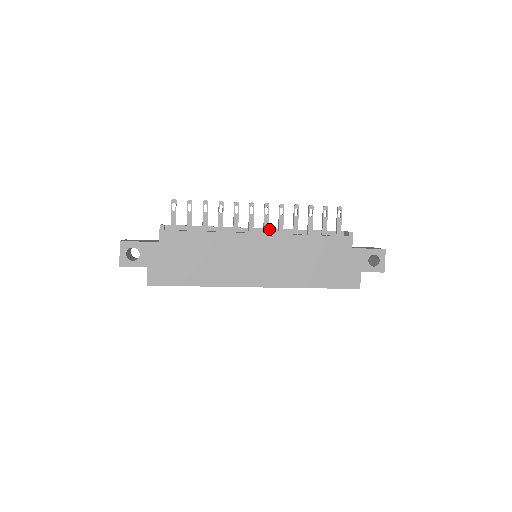
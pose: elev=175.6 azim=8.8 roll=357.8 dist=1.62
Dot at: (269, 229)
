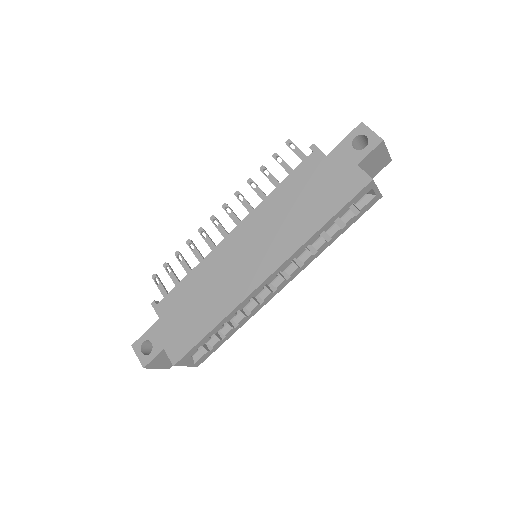
Dot at: occluded
